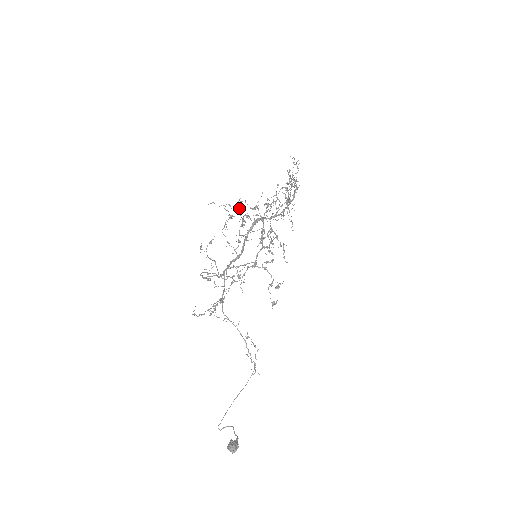
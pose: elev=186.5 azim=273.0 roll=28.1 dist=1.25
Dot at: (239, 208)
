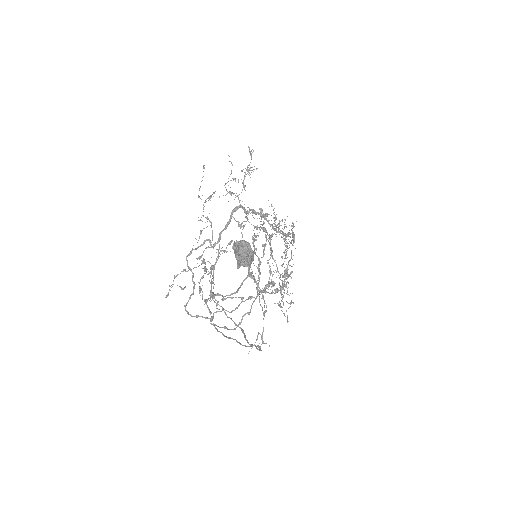
Dot at: occluded
